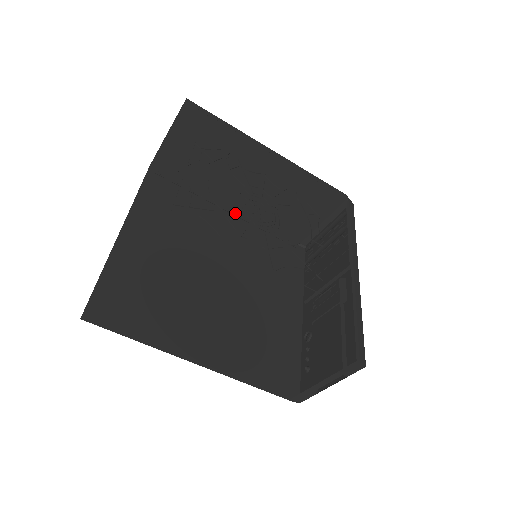
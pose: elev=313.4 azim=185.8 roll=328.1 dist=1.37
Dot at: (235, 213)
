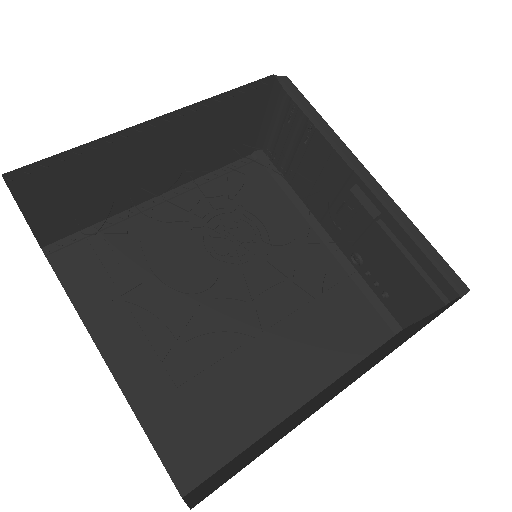
Dot at: occluded
